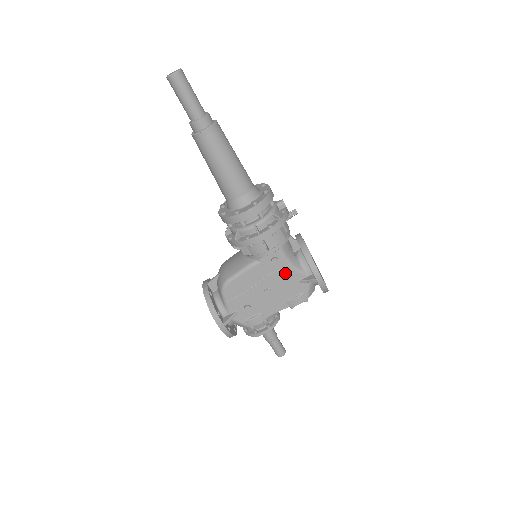
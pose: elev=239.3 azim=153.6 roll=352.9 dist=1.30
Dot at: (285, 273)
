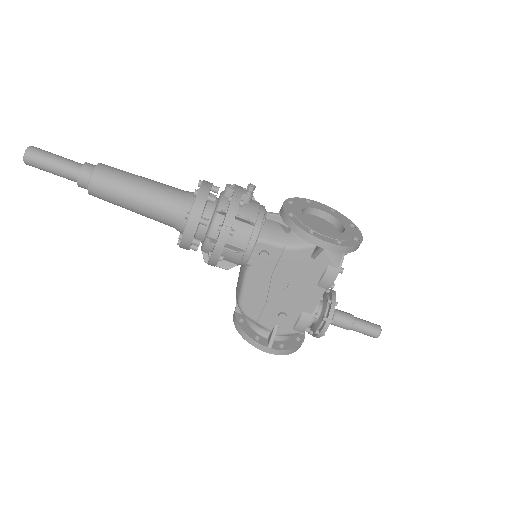
Dot at: (287, 260)
